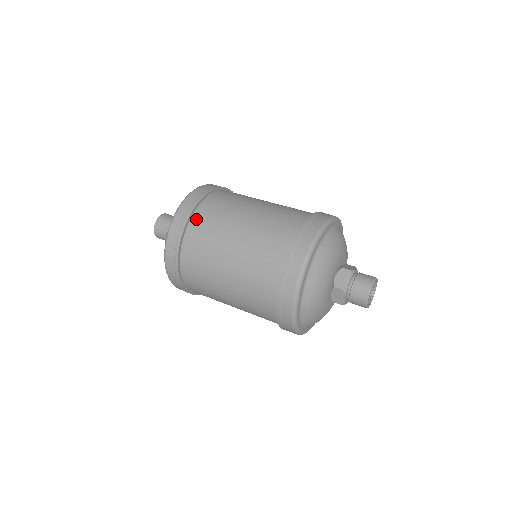
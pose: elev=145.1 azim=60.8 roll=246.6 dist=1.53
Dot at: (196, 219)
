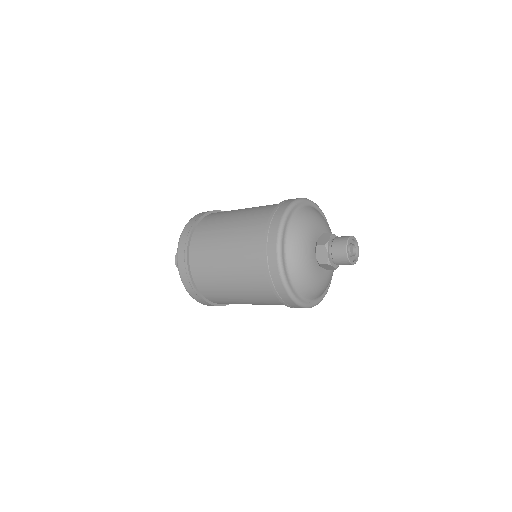
Dot at: (204, 221)
